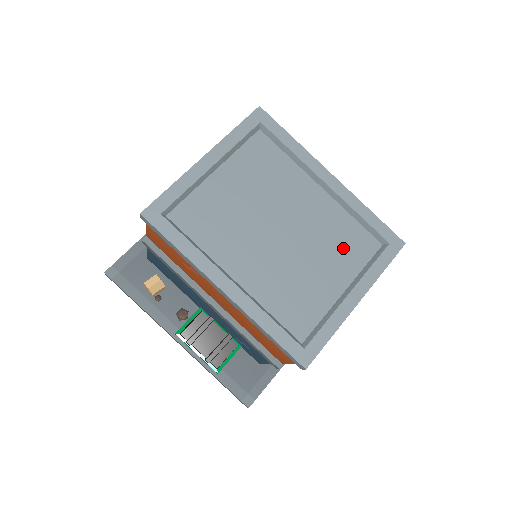
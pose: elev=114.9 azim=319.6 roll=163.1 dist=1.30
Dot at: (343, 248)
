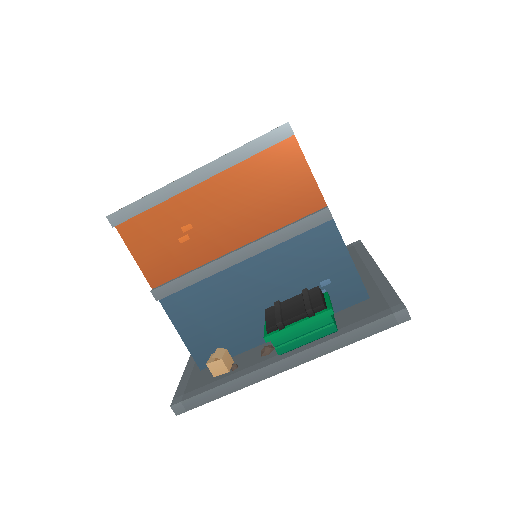
Dot at: occluded
